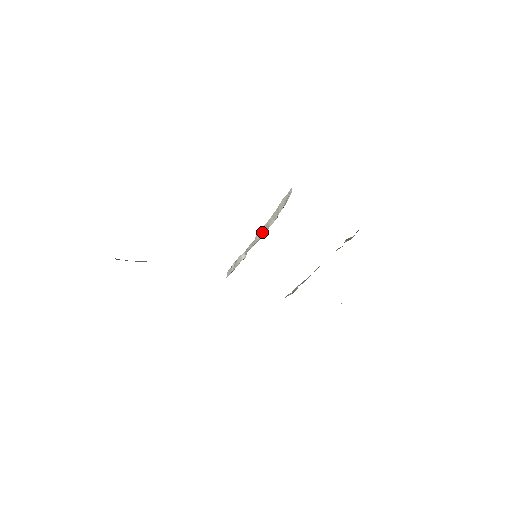
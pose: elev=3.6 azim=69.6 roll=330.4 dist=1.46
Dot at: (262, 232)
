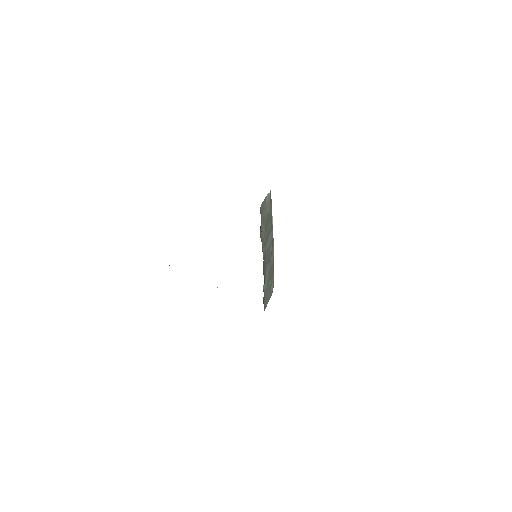
Dot at: occluded
